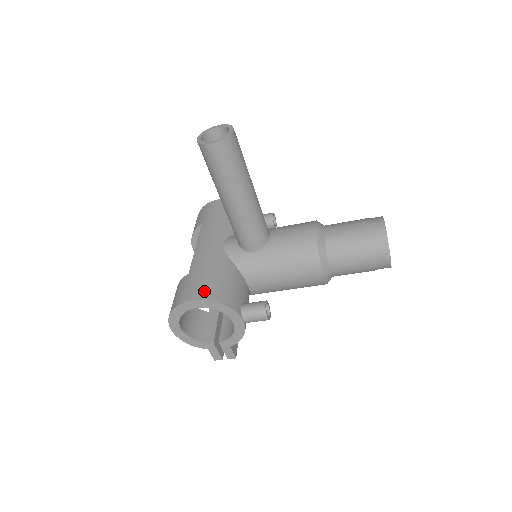
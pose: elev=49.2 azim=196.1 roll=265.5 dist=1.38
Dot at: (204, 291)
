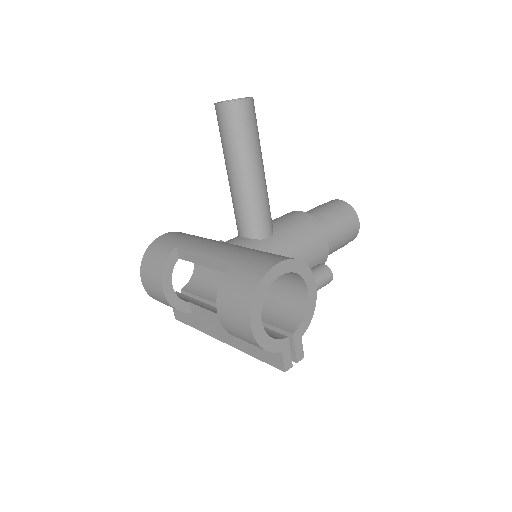
Dot at: (278, 256)
